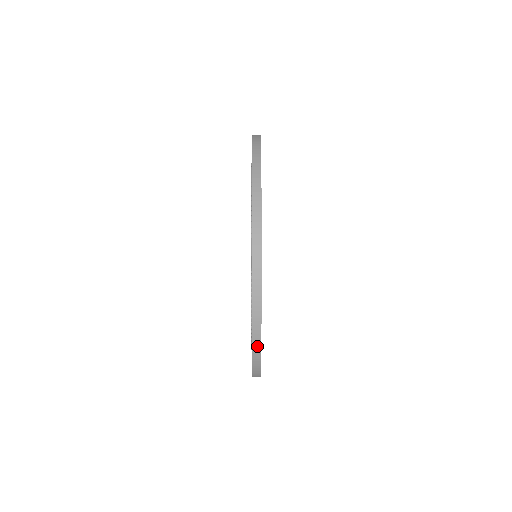
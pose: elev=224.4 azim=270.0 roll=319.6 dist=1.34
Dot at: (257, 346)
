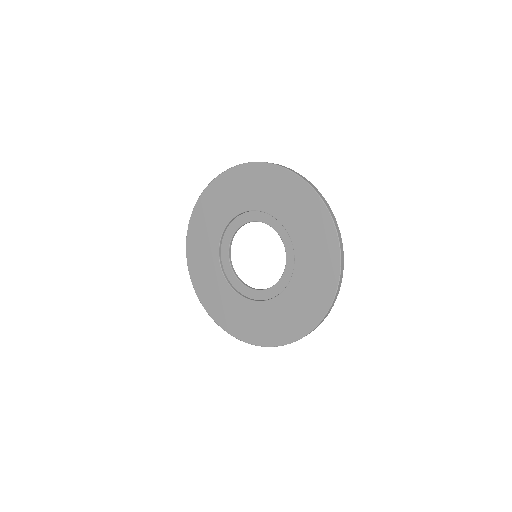
Dot at: (271, 346)
